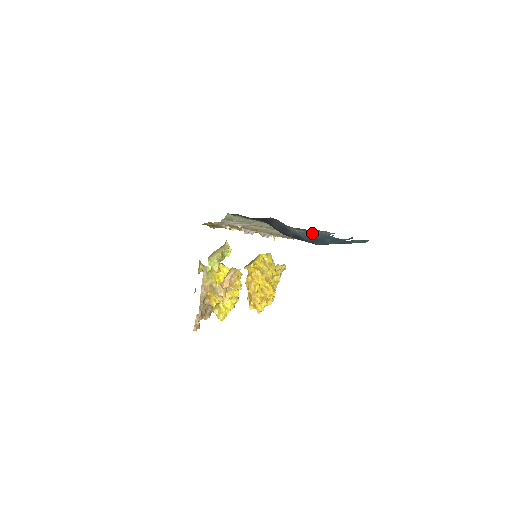
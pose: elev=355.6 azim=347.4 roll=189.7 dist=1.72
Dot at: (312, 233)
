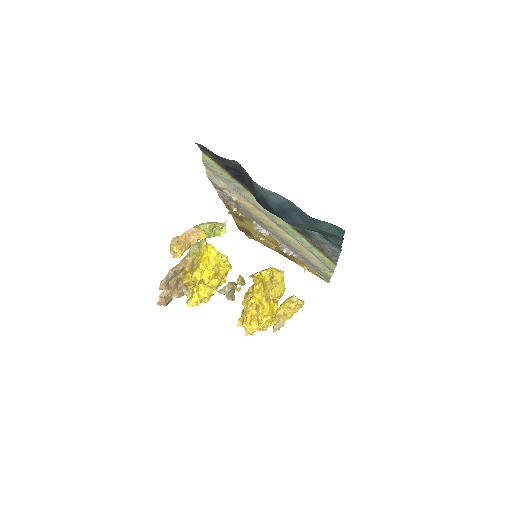
Dot at: (277, 196)
